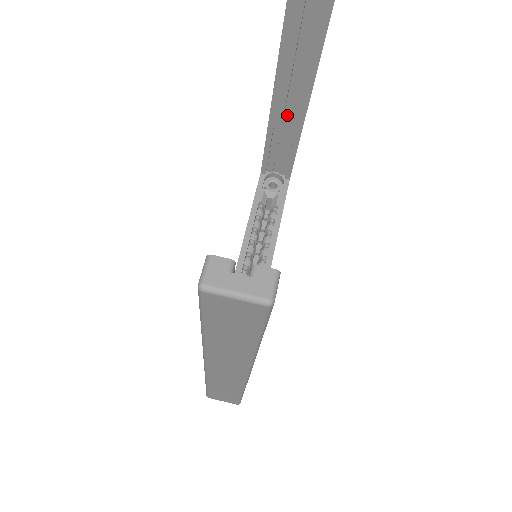
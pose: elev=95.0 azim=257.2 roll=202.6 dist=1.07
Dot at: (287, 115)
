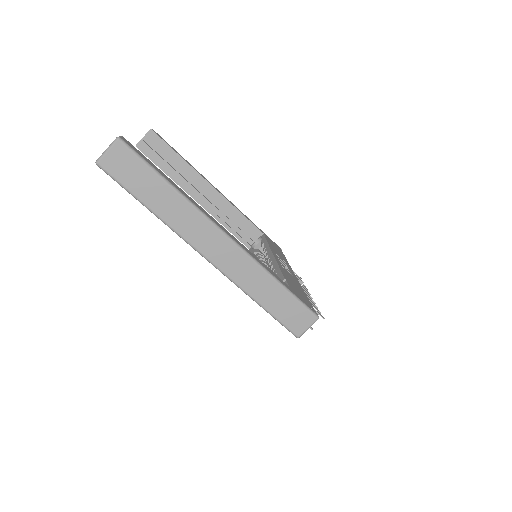
Dot at: (215, 203)
